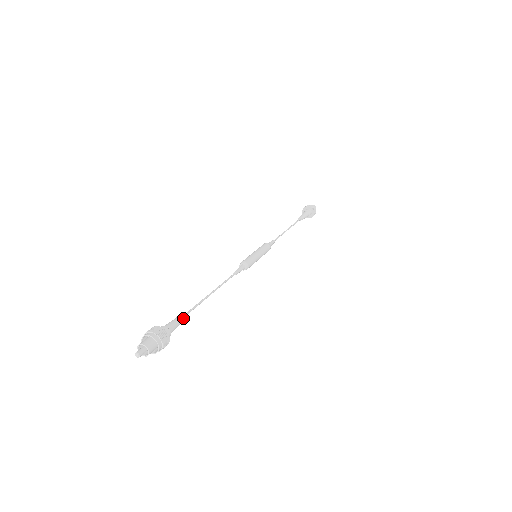
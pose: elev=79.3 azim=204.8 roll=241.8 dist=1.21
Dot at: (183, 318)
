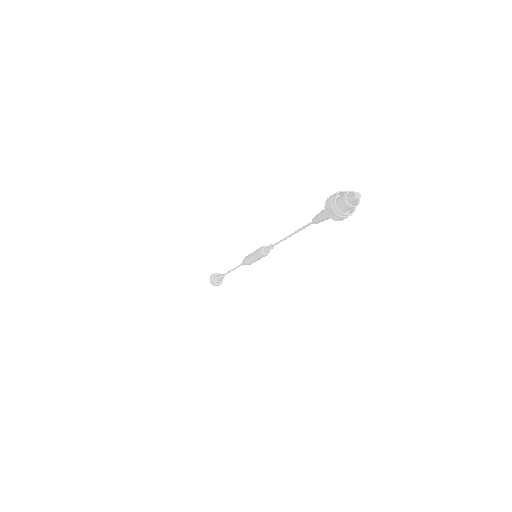
Dot at: occluded
